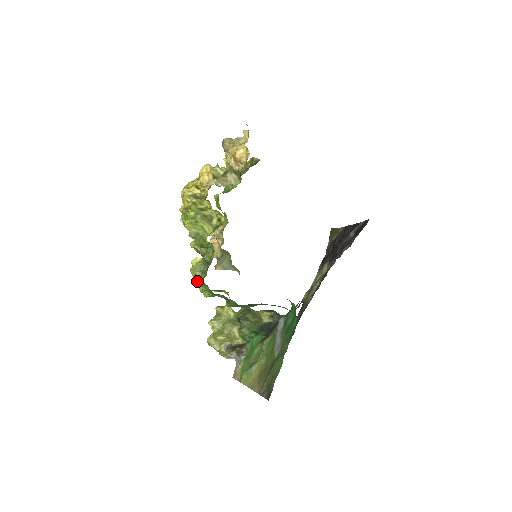
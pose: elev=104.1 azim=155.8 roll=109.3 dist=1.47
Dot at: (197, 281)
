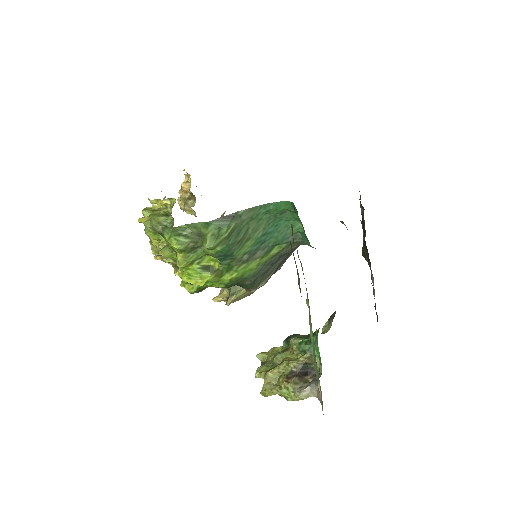
Dot at: (182, 278)
